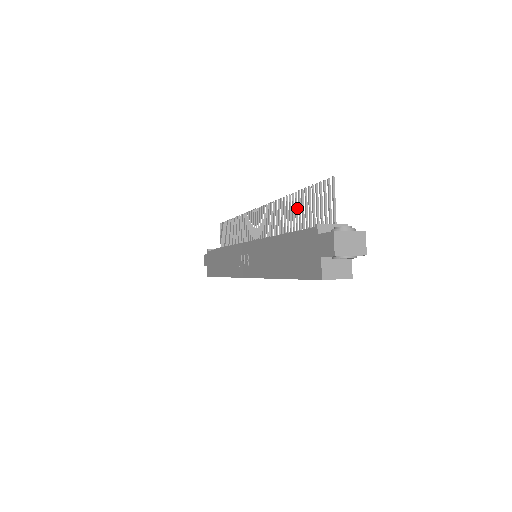
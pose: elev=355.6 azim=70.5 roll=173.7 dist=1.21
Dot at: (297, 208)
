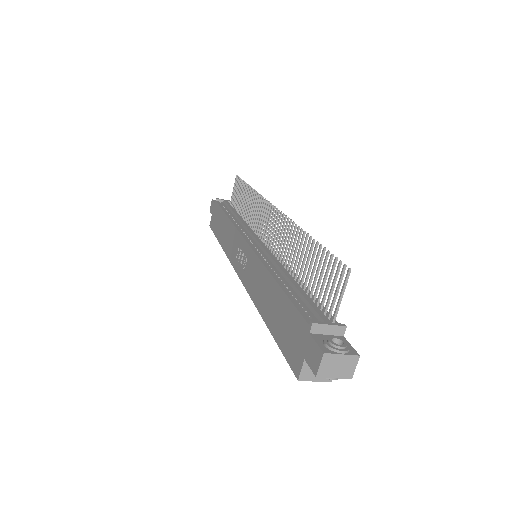
Dot at: occluded
